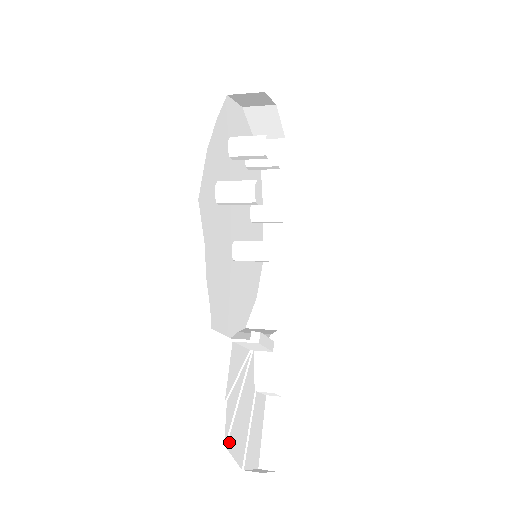
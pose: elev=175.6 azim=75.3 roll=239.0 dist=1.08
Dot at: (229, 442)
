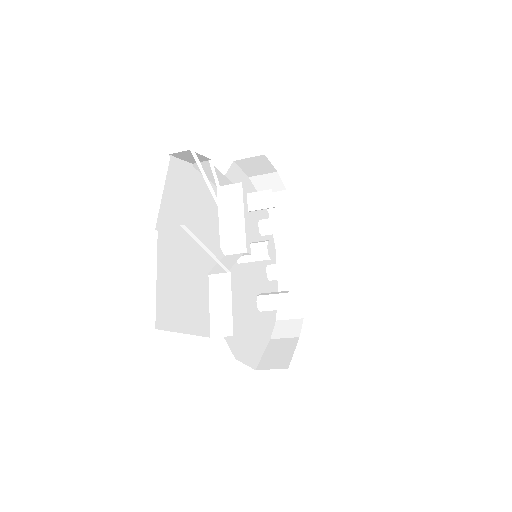
Dot at: (174, 167)
